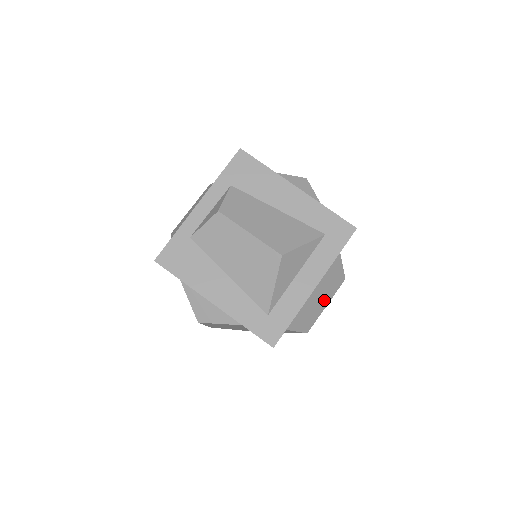
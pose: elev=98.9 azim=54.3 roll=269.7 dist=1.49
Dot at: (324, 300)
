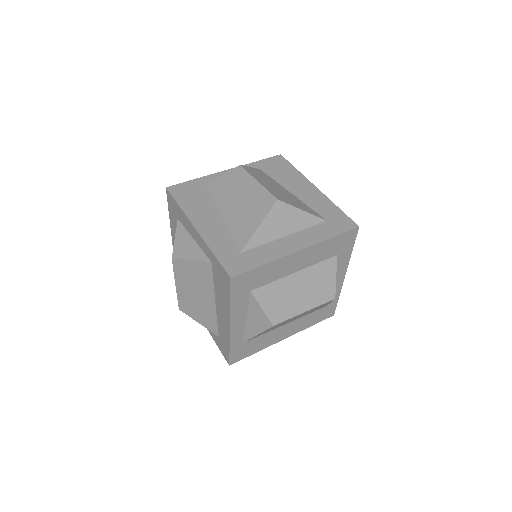
Dot at: (305, 301)
